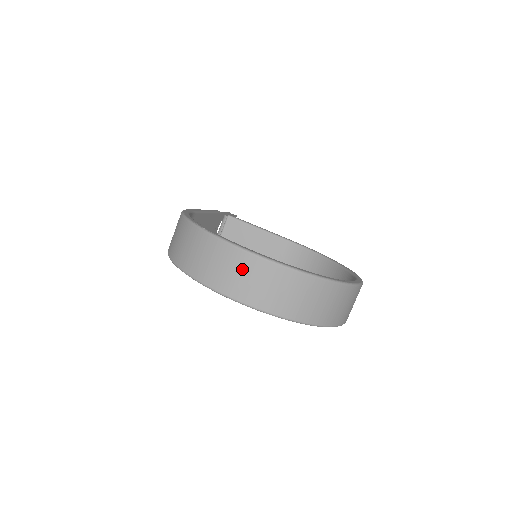
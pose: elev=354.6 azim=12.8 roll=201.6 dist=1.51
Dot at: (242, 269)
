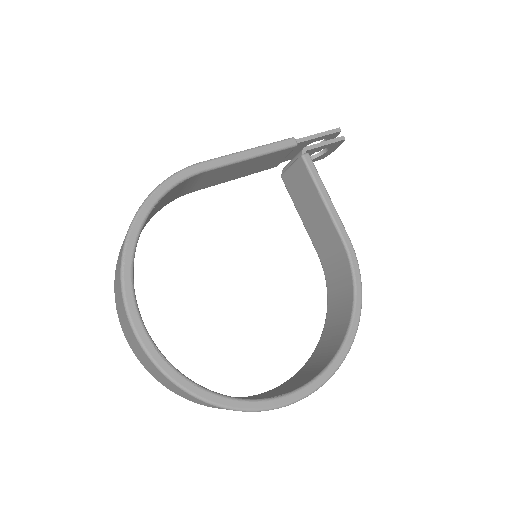
Dot at: (128, 328)
